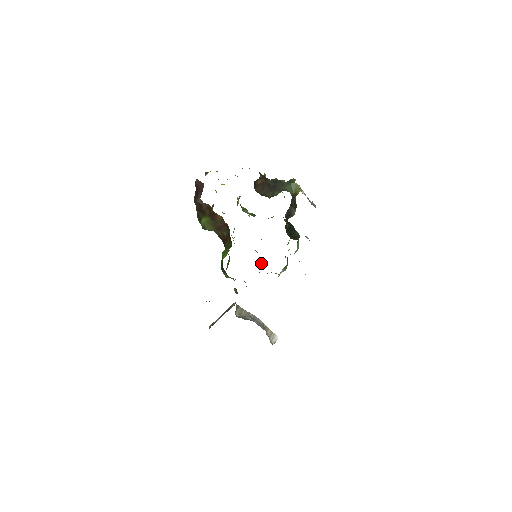
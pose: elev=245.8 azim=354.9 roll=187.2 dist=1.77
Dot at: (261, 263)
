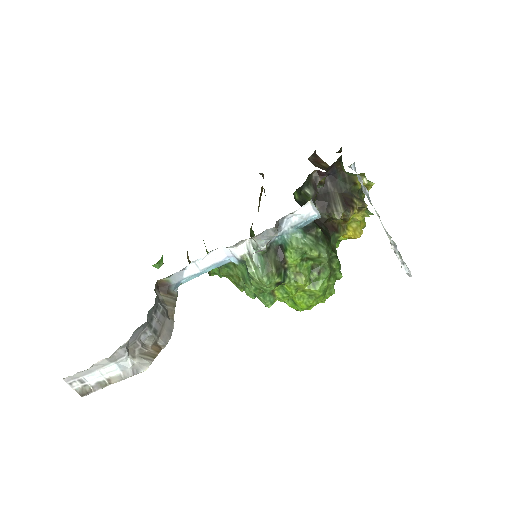
Dot at: occluded
